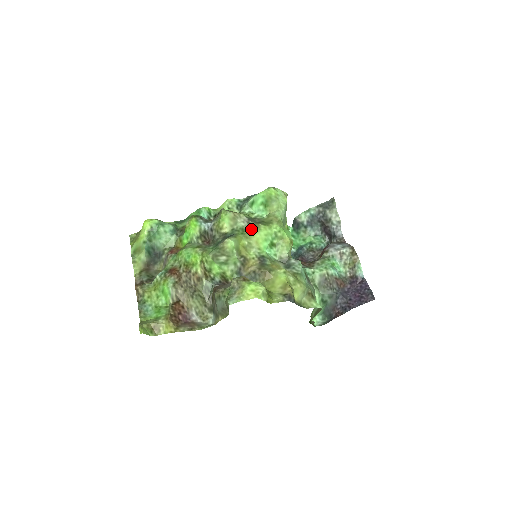
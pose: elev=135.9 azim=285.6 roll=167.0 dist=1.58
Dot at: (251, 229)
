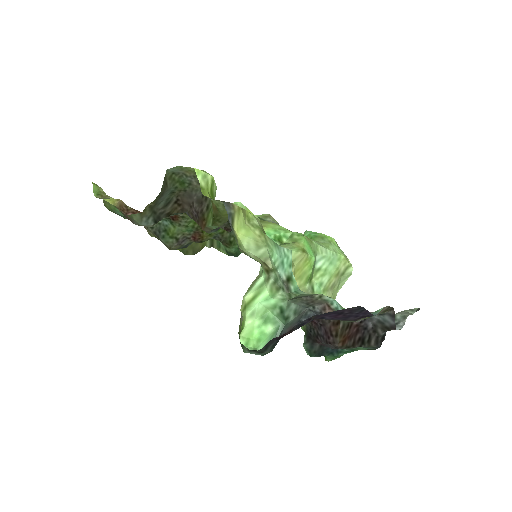
Dot at: occluded
